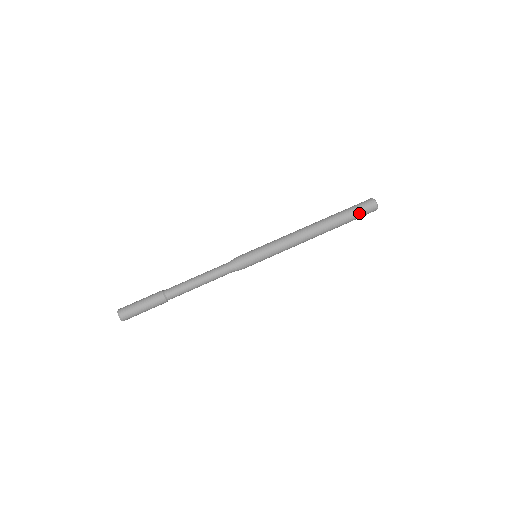
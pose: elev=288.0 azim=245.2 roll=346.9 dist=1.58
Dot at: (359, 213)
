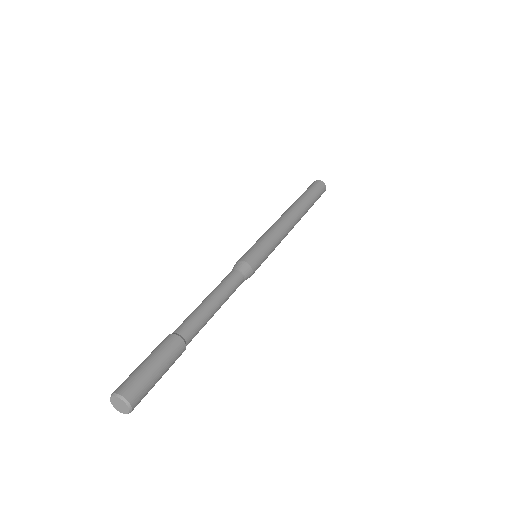
Dot at: (316, 190)
